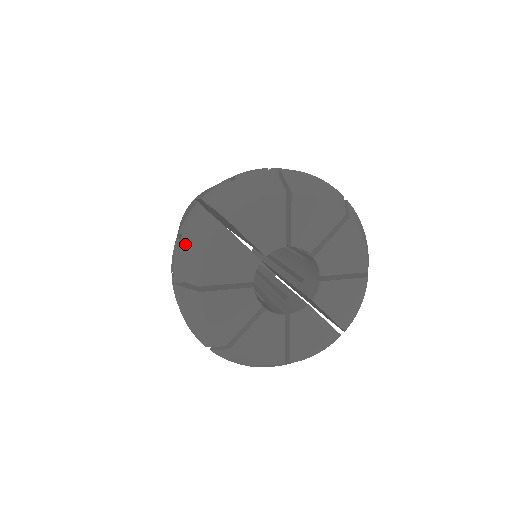
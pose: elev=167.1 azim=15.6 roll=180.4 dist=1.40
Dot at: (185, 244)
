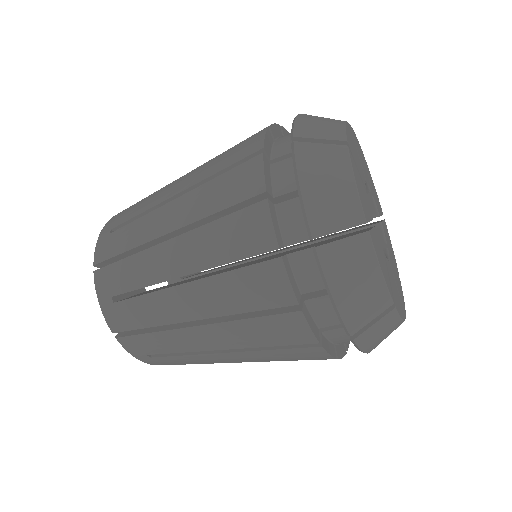
Dot at: (313, 184)
